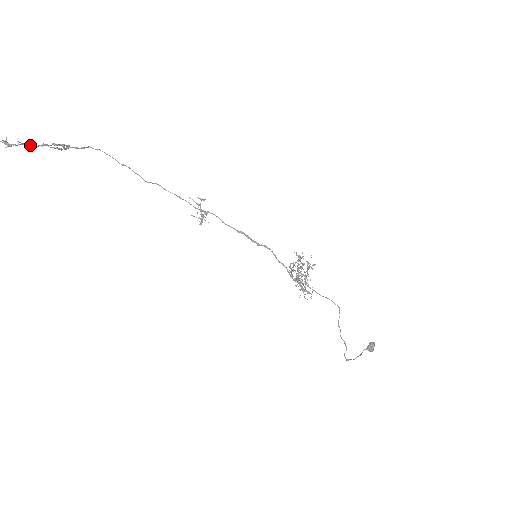
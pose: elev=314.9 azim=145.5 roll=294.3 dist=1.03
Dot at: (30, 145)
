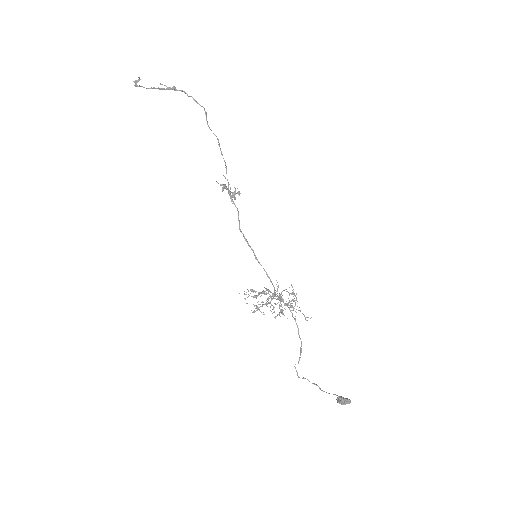
Dot at: occluded
